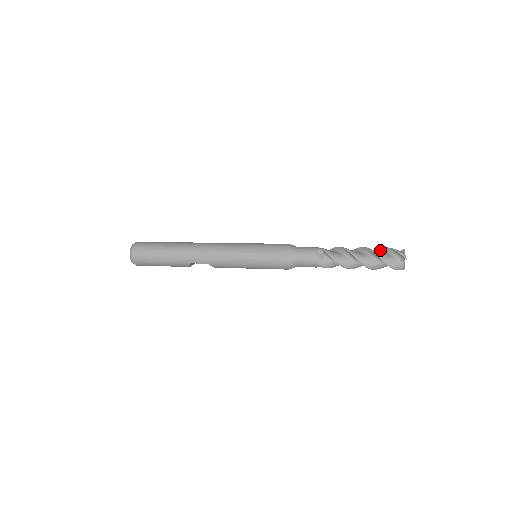
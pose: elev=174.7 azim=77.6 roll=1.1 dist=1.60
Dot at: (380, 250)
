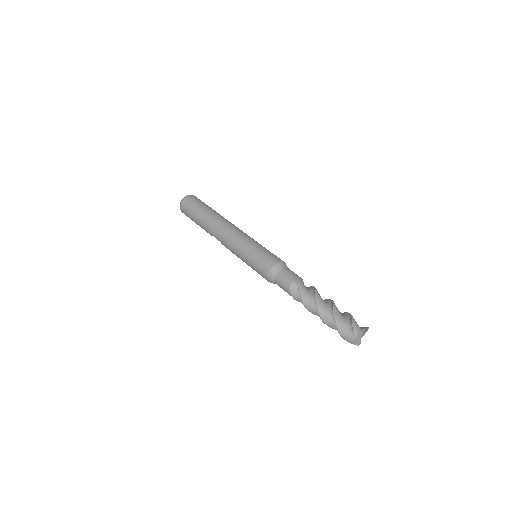
Dot at: (348, 314)
